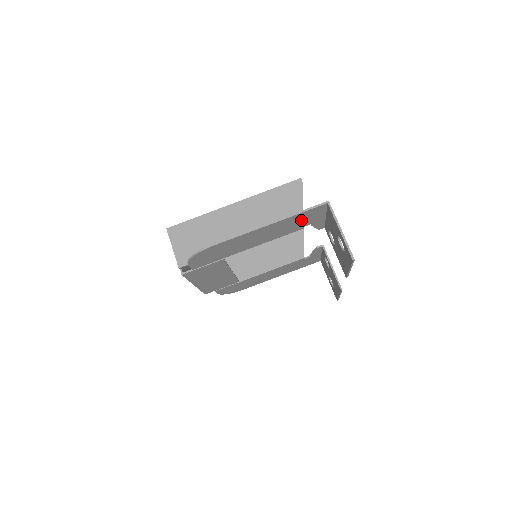
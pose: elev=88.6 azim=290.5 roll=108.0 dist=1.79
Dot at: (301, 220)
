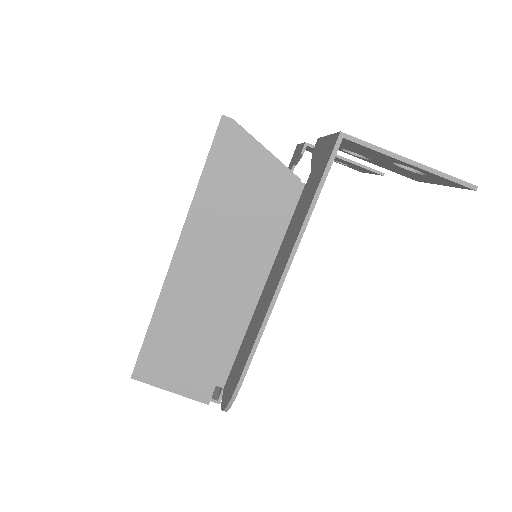
Dot at: occluded
